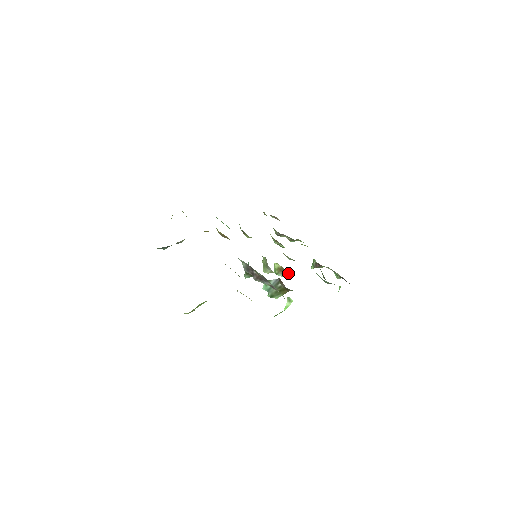
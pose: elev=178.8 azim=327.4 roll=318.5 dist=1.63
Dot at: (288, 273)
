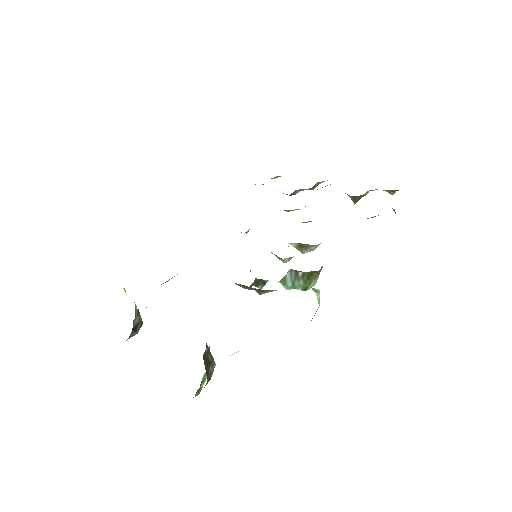
Dot at: (310, 245)
